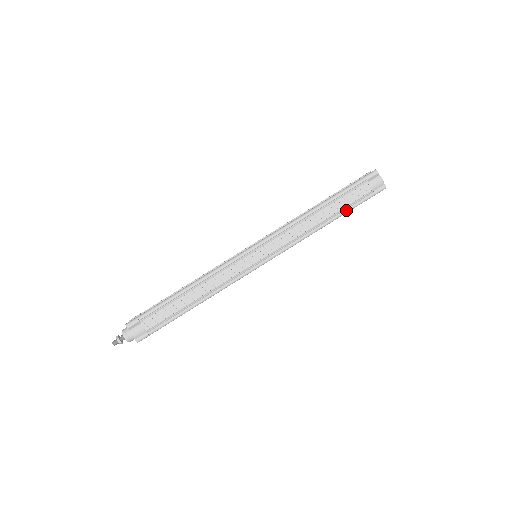
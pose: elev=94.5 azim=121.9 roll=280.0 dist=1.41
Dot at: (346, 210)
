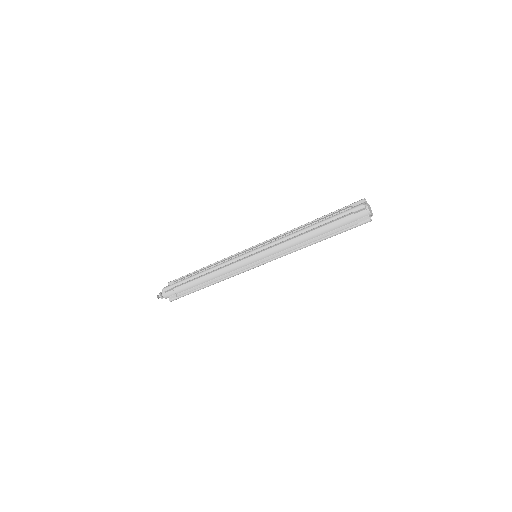
Dot at: occluded
